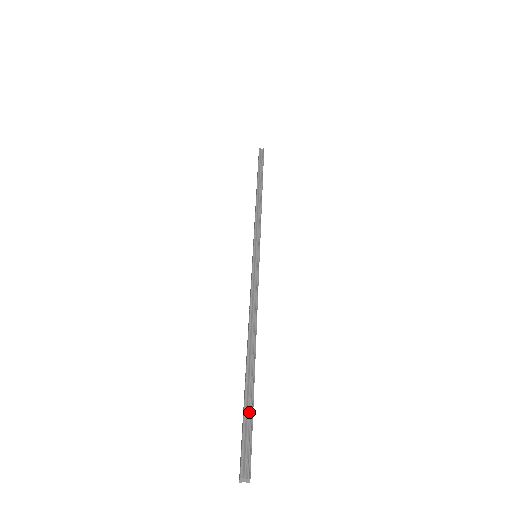
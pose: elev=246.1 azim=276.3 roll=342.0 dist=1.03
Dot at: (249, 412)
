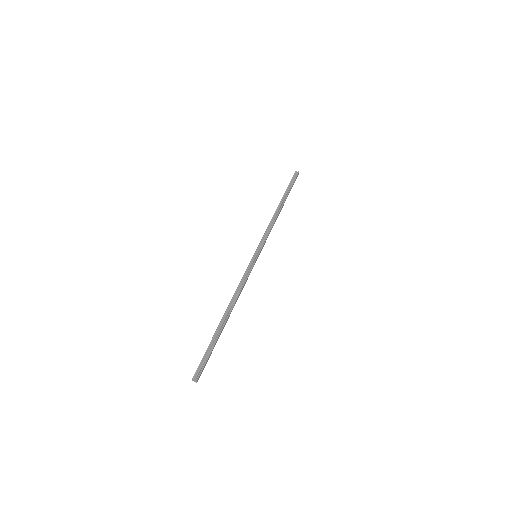
Dot at: (210, 348)
